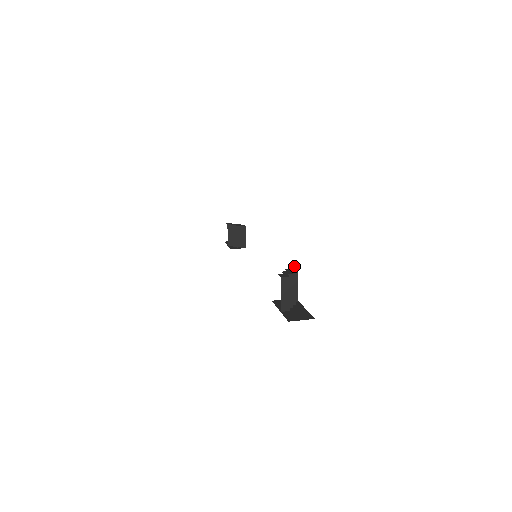
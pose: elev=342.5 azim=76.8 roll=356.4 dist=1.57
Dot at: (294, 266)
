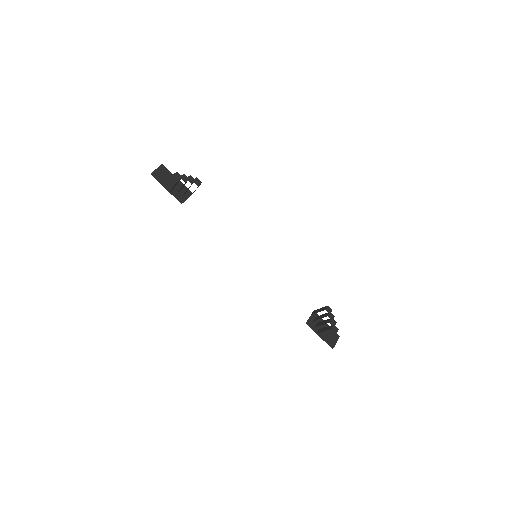
Dot at: (328, 306)
